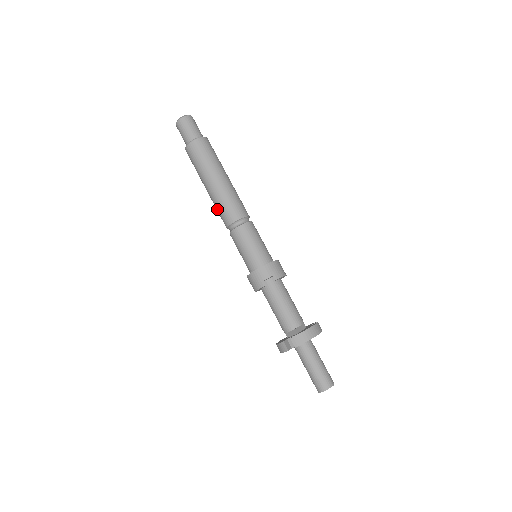
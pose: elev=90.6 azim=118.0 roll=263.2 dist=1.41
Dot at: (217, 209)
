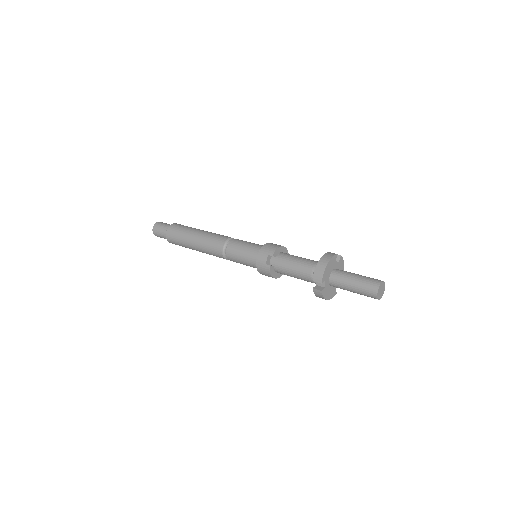
Dot at: occluded
